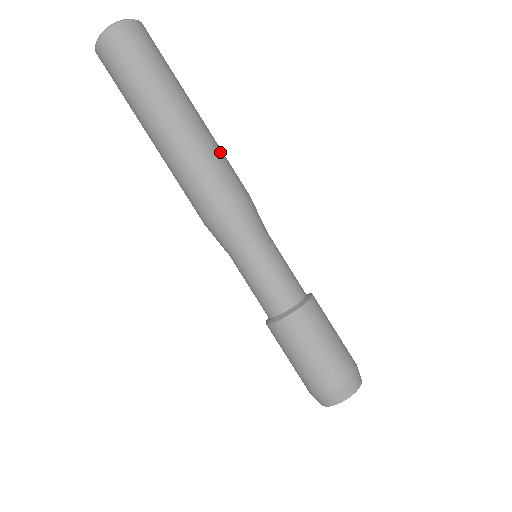
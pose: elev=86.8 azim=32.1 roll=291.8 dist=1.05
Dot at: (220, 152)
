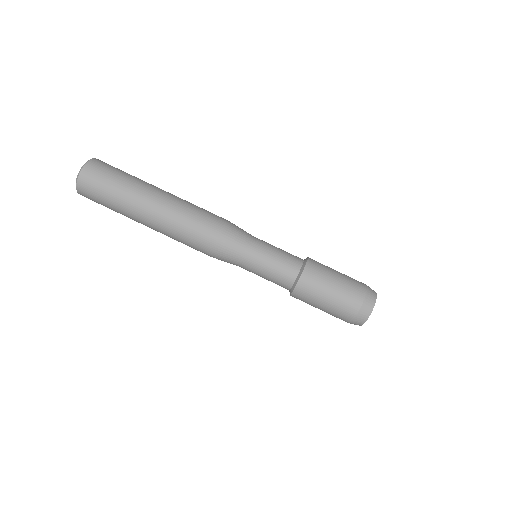
Dot at: occluded
